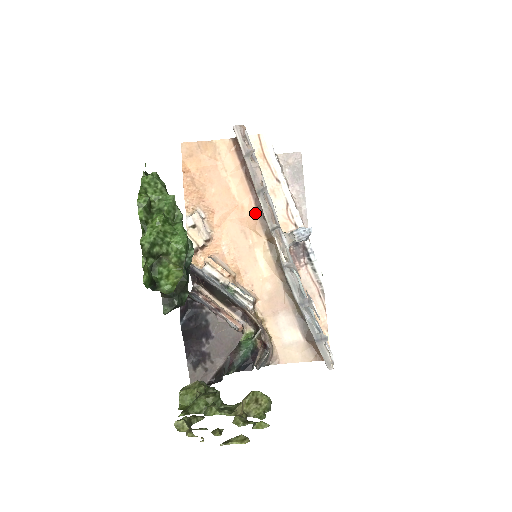
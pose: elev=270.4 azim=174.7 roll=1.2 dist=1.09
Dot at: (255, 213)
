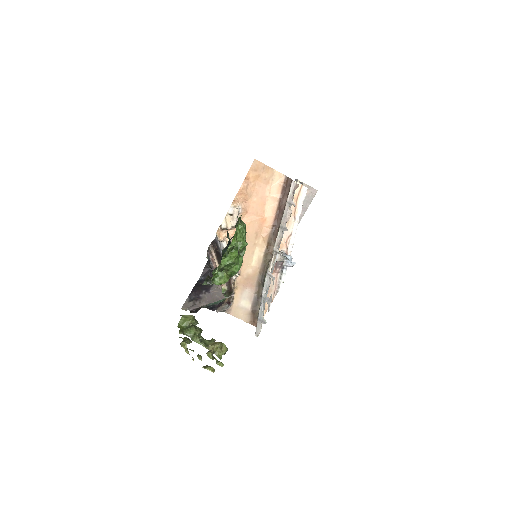
Dot at: (270, 228)
